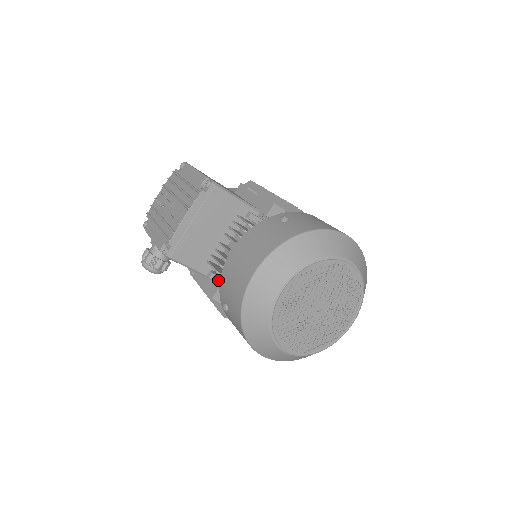
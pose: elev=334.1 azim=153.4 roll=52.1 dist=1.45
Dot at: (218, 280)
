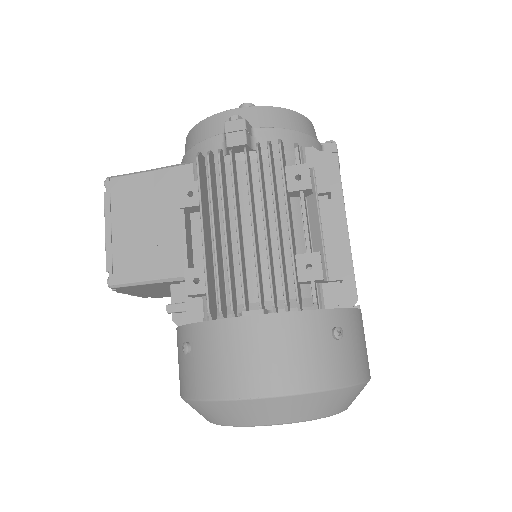
Dot at: occluded
